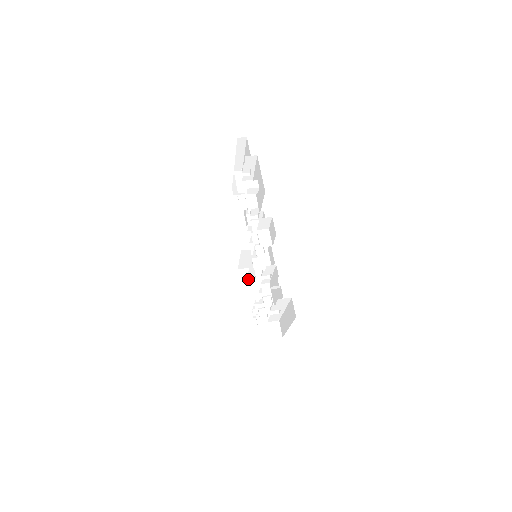
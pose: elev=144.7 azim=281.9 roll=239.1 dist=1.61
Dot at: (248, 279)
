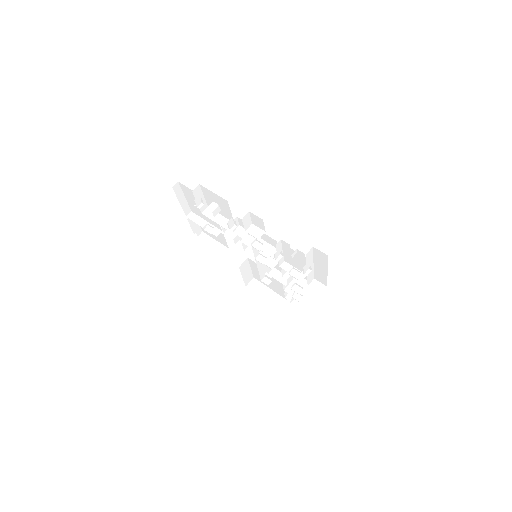
Dot at: (262, 281)
